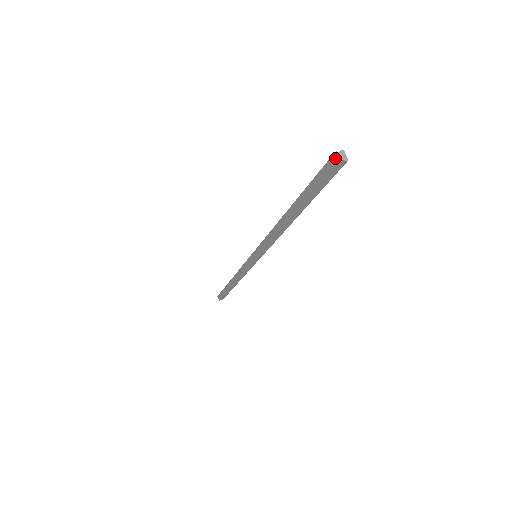
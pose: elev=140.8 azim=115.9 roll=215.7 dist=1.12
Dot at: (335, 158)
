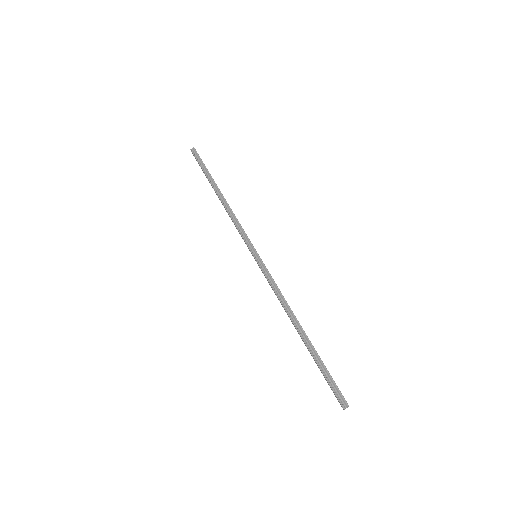
Dot at: occluded
